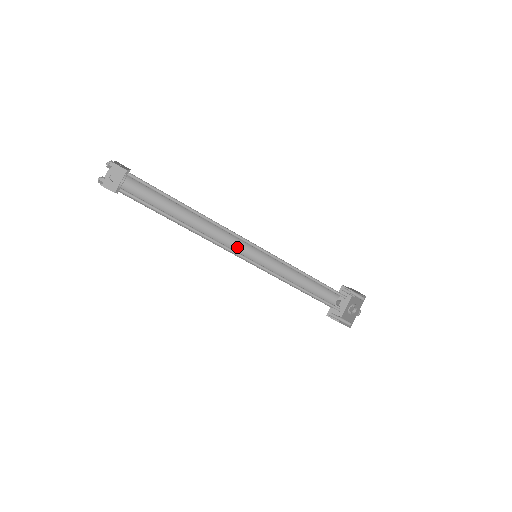
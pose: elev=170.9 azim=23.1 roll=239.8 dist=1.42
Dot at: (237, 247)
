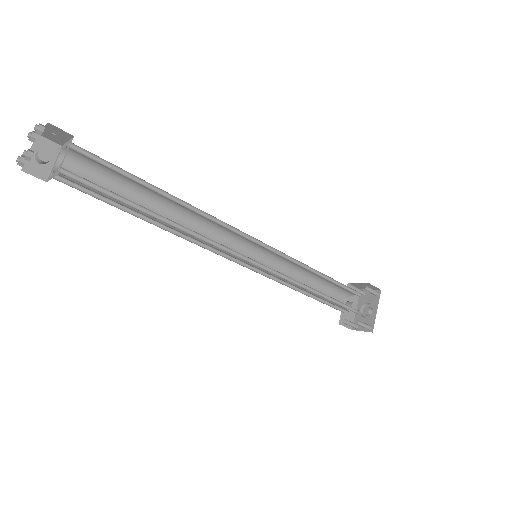
Dot at: occluded
